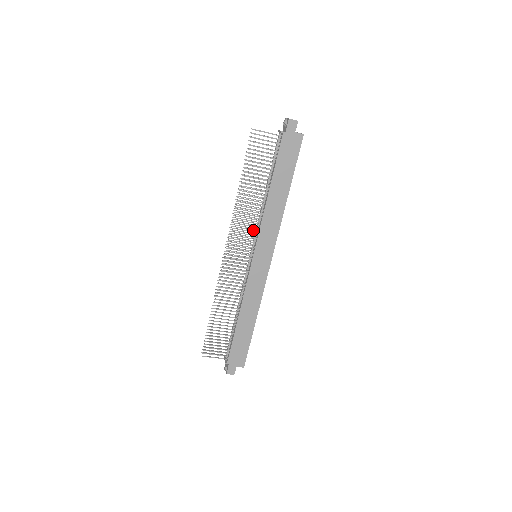
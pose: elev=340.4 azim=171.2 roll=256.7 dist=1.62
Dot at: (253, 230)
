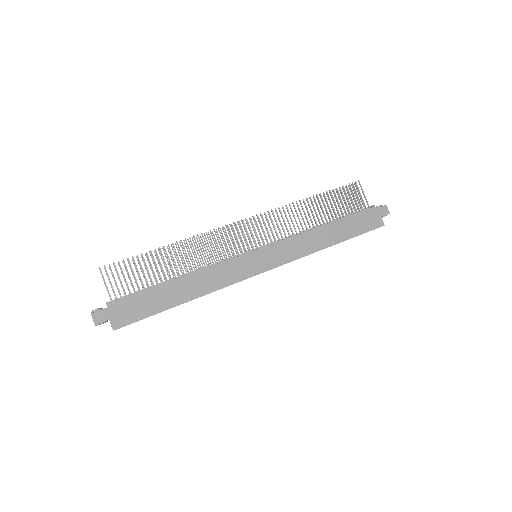
Dot at: (281, 234)
